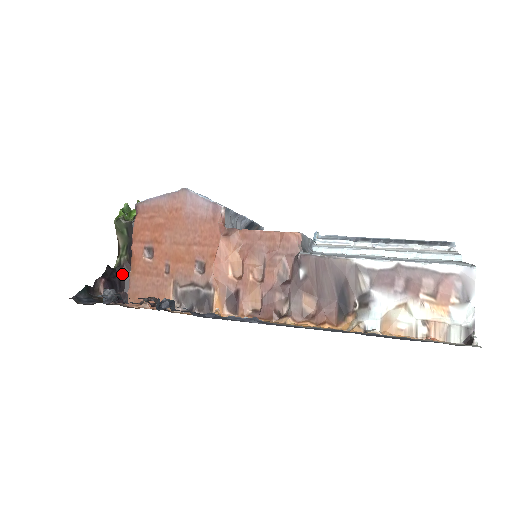
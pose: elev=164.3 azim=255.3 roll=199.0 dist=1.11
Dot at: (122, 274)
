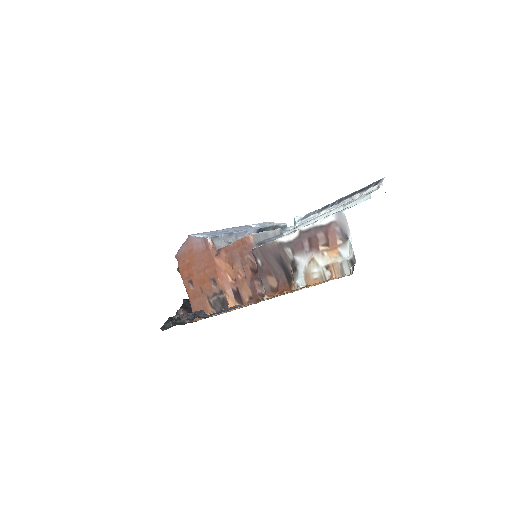
Dot at: occluded
